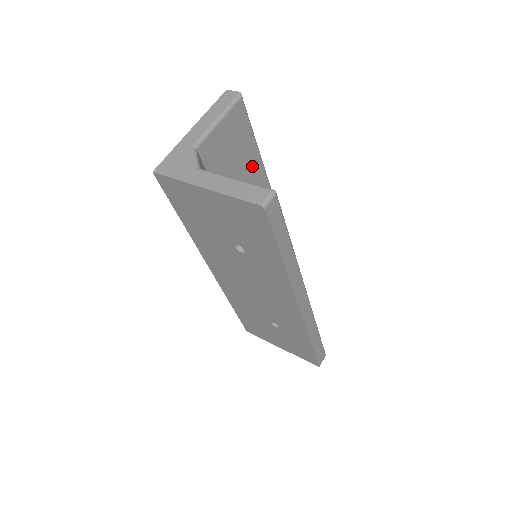
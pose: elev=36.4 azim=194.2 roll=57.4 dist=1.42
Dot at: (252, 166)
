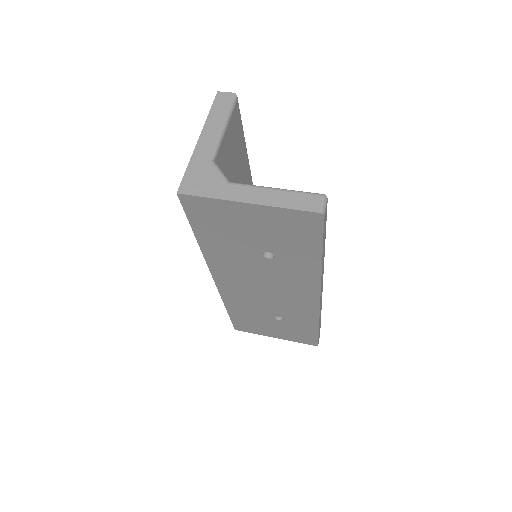
Dot at: (243, 167)
